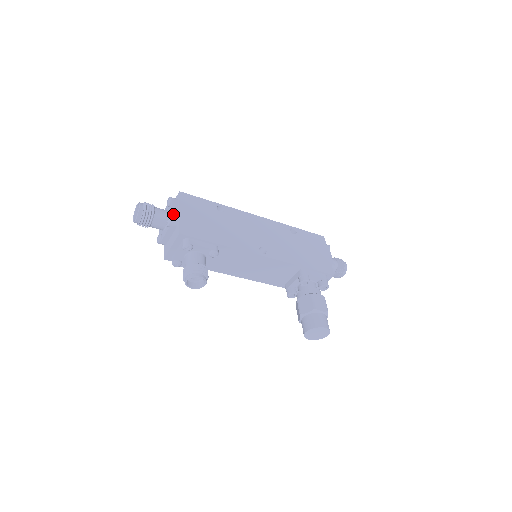
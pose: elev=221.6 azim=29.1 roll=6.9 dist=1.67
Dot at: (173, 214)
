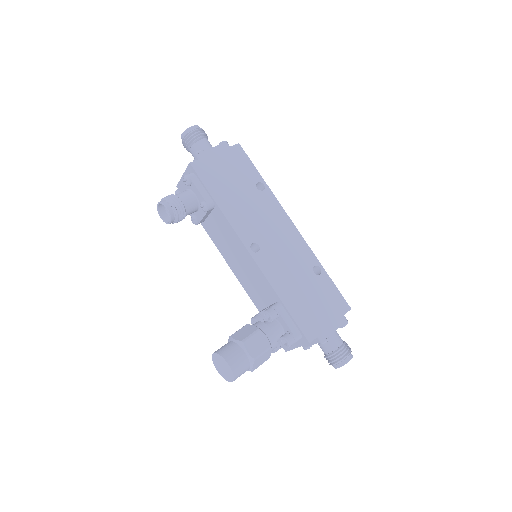
Dot at: (208, 150)
